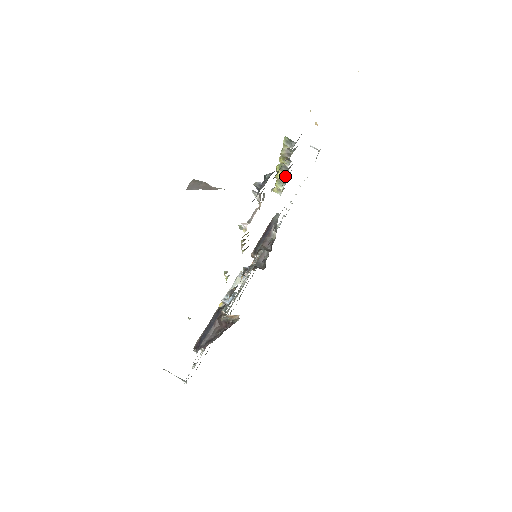
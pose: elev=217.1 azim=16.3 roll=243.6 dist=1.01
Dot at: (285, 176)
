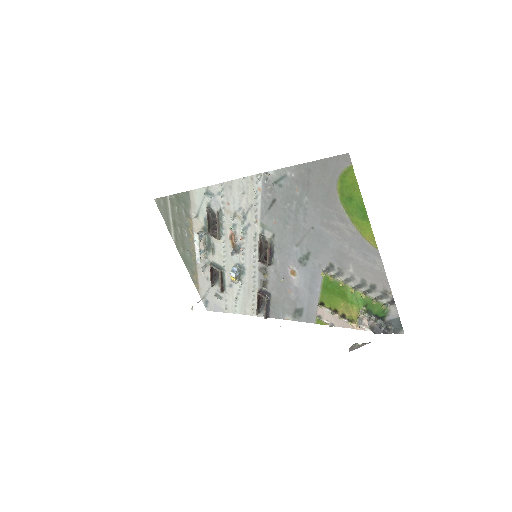
Dot at: (346, 283)
